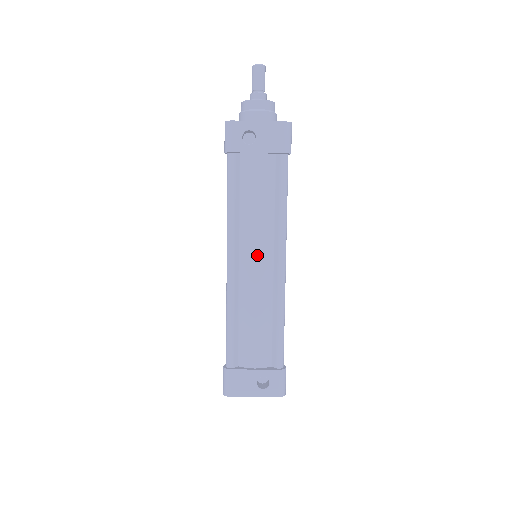
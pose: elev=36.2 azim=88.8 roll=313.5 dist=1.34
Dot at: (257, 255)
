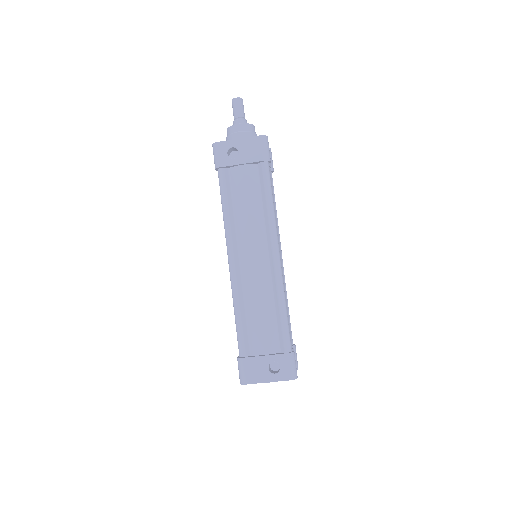
Dot at: (253, 251)
